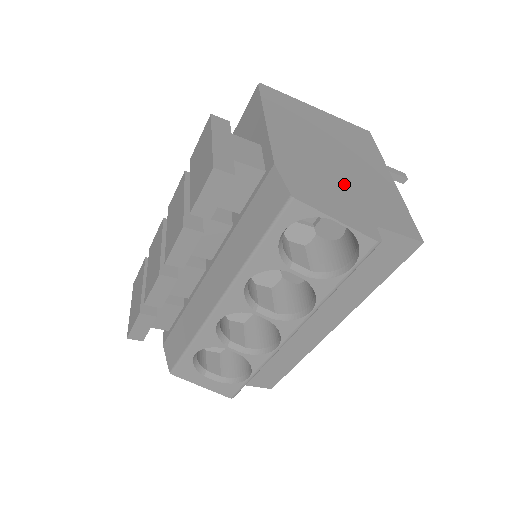
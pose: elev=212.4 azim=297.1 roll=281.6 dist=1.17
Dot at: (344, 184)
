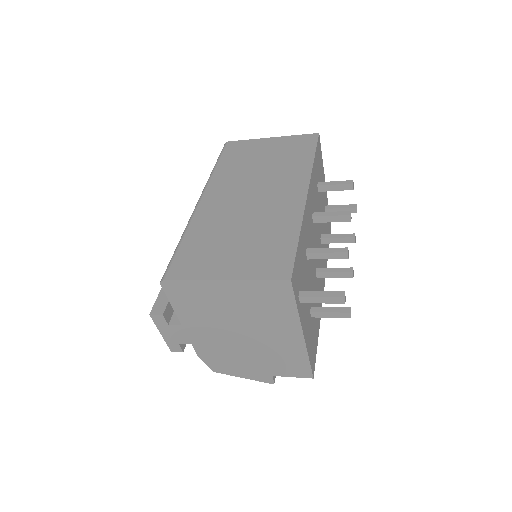
Dot at: (249, 355)
